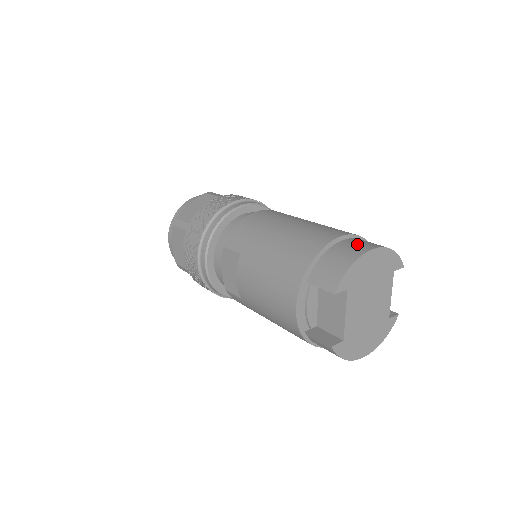
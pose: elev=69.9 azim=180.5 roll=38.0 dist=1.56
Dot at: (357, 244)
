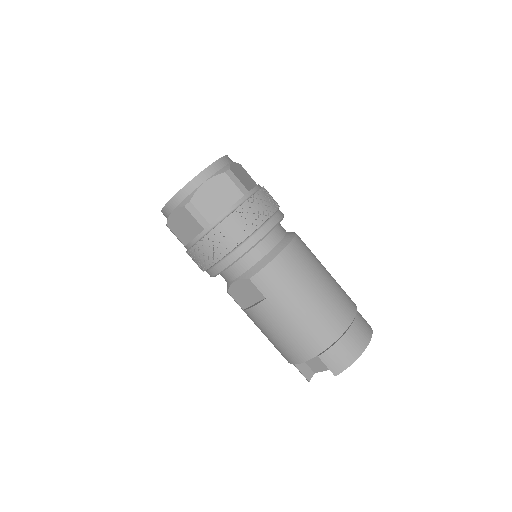
Dot at: (359, 336)
